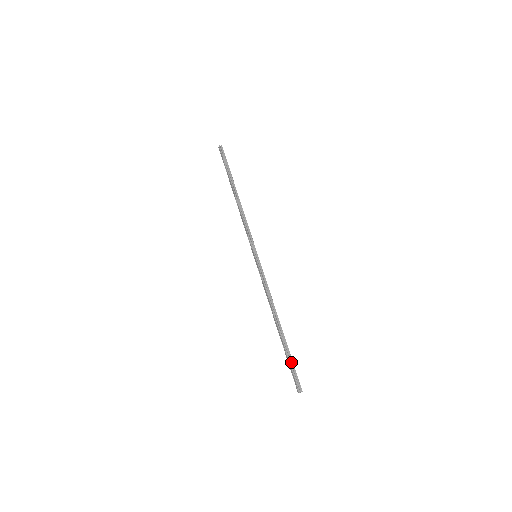
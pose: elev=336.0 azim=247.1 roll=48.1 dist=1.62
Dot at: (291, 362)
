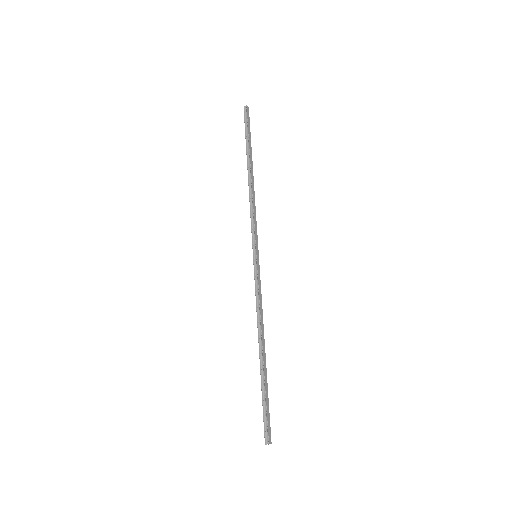
Dot at: (265, 402)
